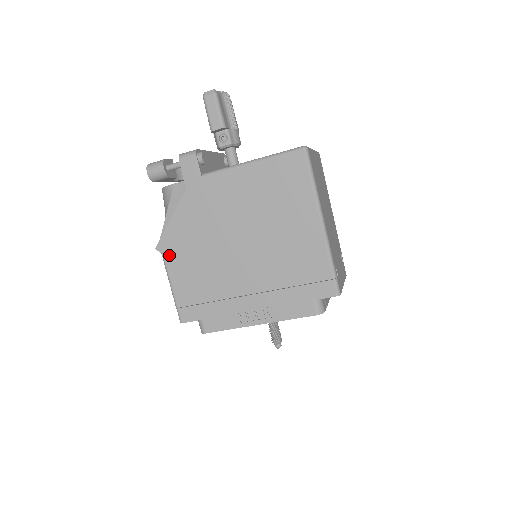
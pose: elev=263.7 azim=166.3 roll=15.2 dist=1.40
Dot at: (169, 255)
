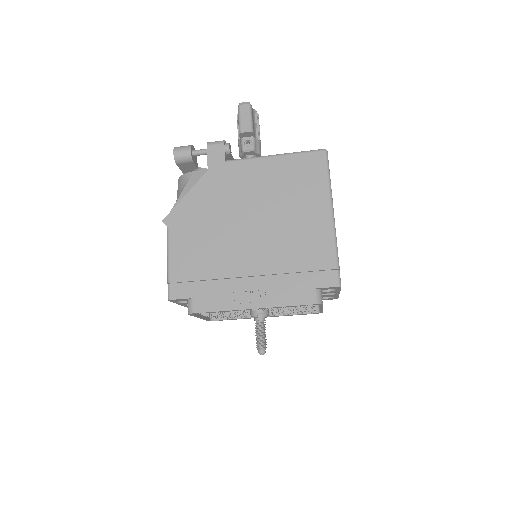
Dot at: (175, 229)
